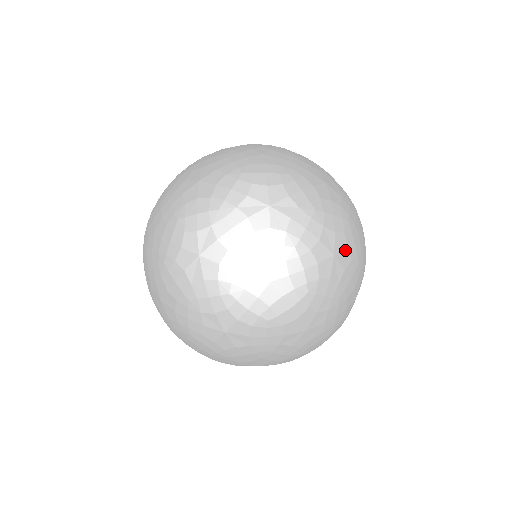
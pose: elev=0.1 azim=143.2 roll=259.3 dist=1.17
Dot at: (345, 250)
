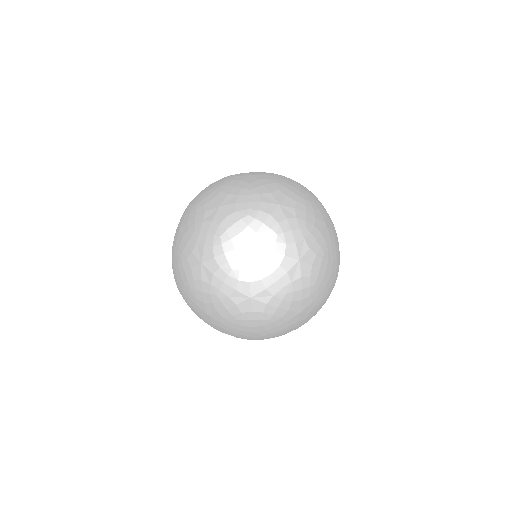
Dot at: occluded
